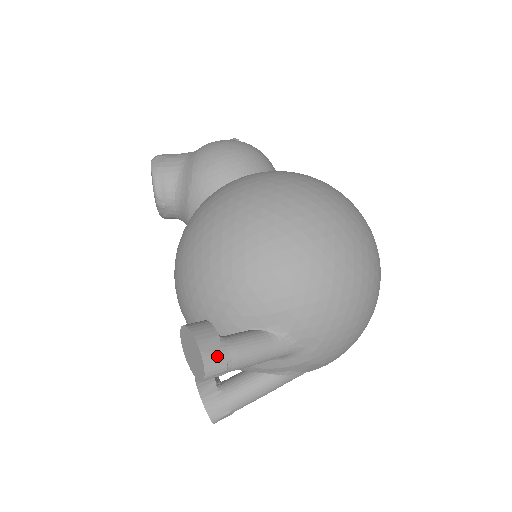
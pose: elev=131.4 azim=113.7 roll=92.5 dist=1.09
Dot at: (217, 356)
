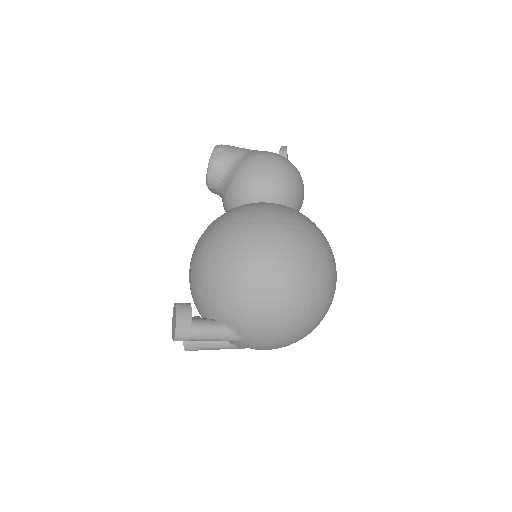
Dot at: (185, 332)
